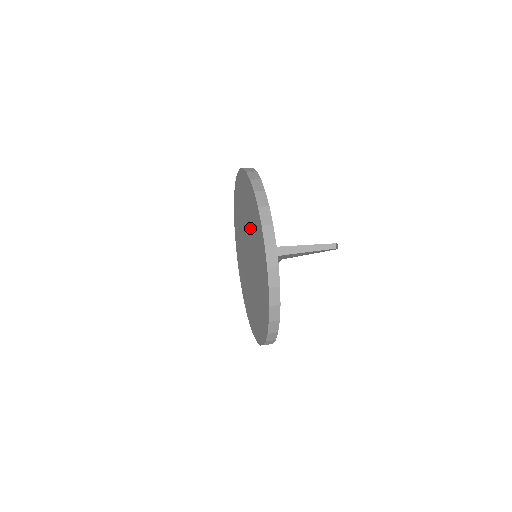
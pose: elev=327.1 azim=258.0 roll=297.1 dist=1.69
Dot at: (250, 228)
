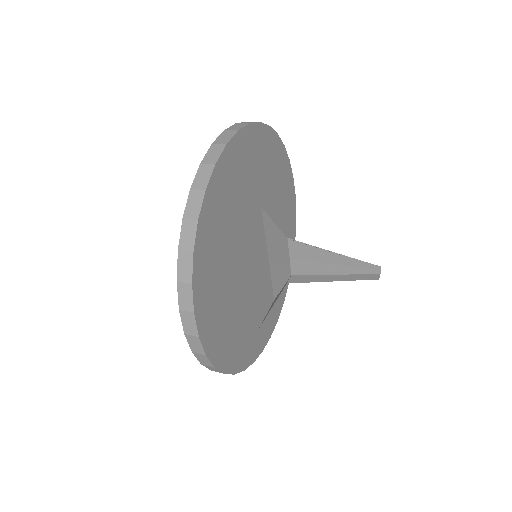
Dot at: occluded
